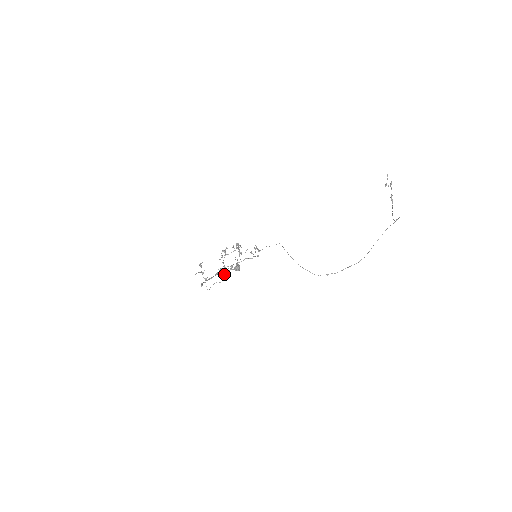
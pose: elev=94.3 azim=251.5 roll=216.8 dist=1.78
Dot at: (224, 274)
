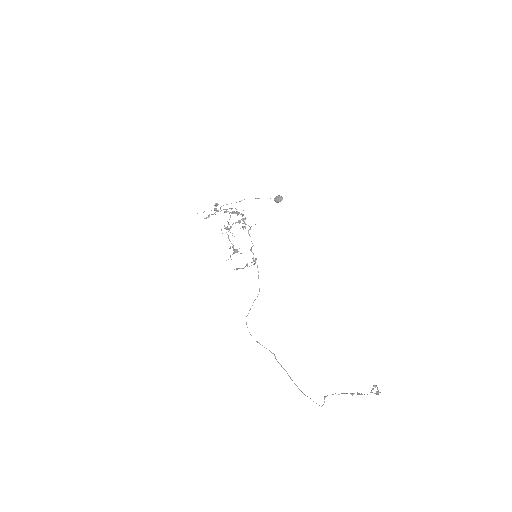
Dot at: occluded
